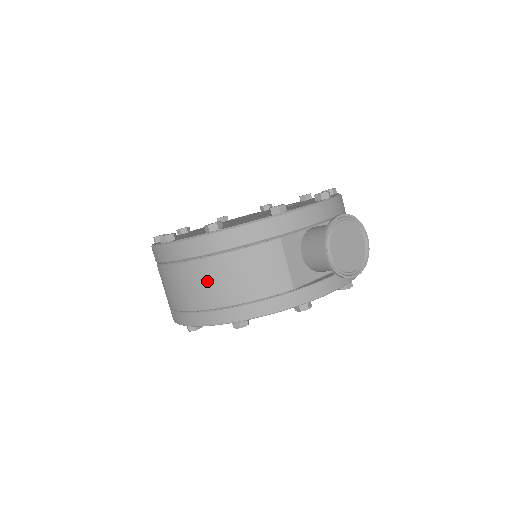
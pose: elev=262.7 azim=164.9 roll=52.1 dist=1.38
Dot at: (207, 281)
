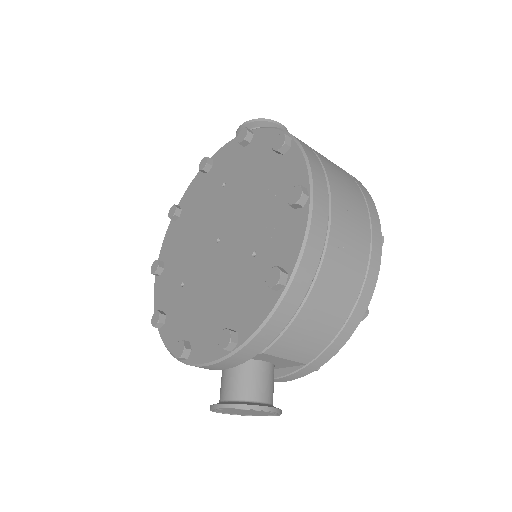
Dot at: occluded
